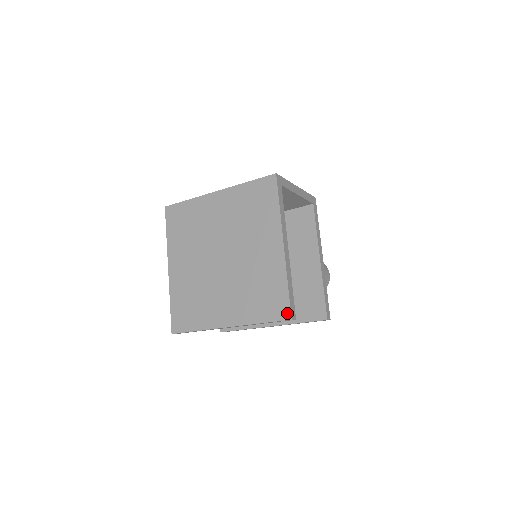
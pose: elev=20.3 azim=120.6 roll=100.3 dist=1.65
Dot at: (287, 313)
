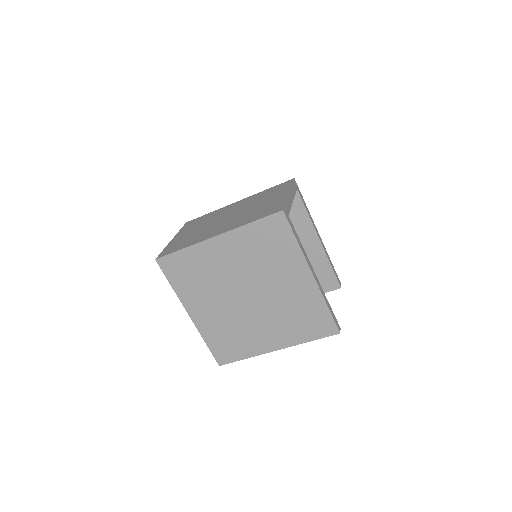
Dot at: (334, 330)
